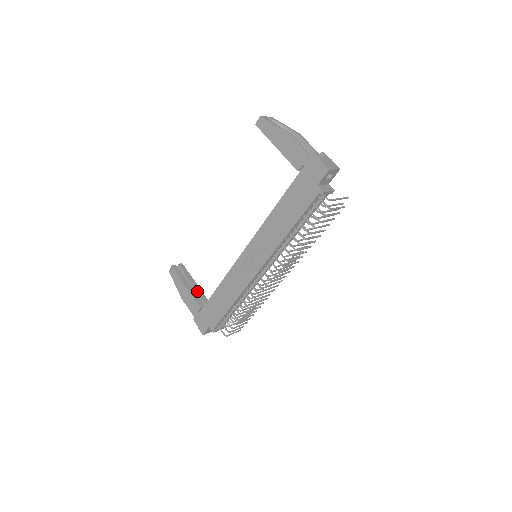
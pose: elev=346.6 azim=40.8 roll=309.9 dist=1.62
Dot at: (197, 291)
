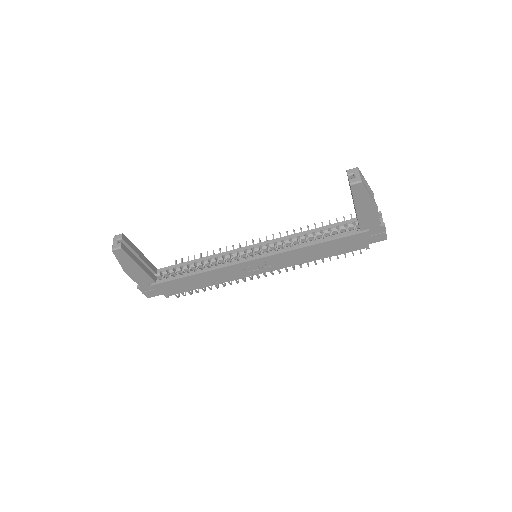
Dot at: (146, 263)
